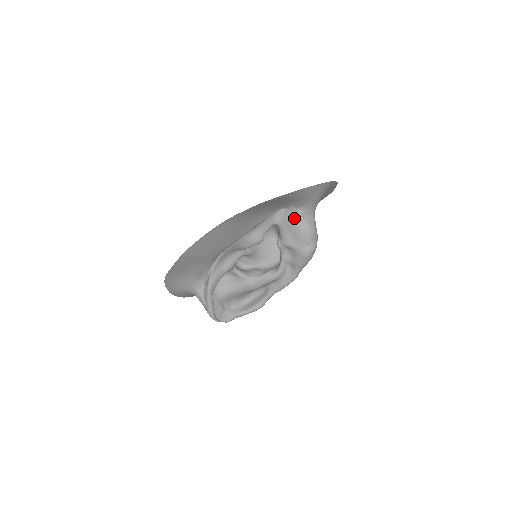
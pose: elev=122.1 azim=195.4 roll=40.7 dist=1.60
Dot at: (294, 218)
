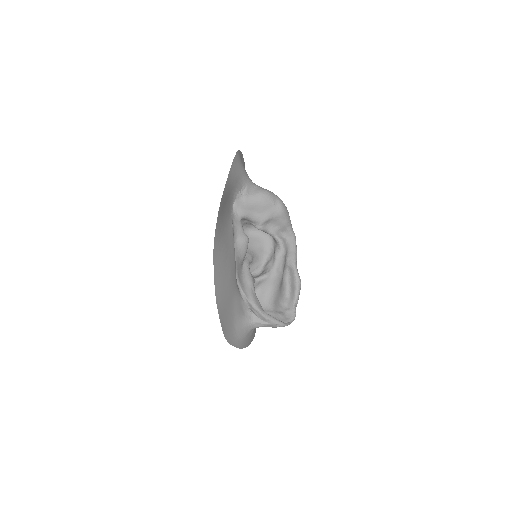
Dot at: (247, 200)
